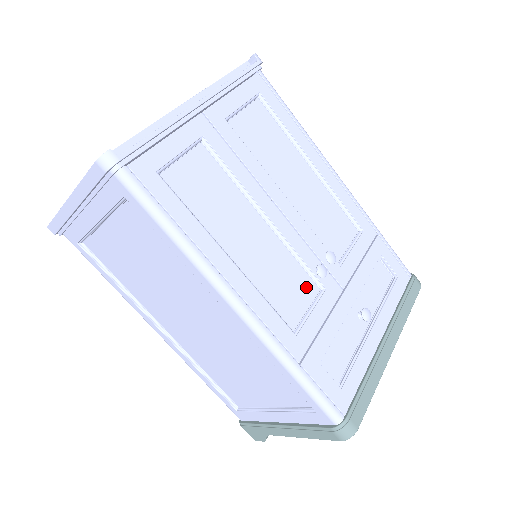
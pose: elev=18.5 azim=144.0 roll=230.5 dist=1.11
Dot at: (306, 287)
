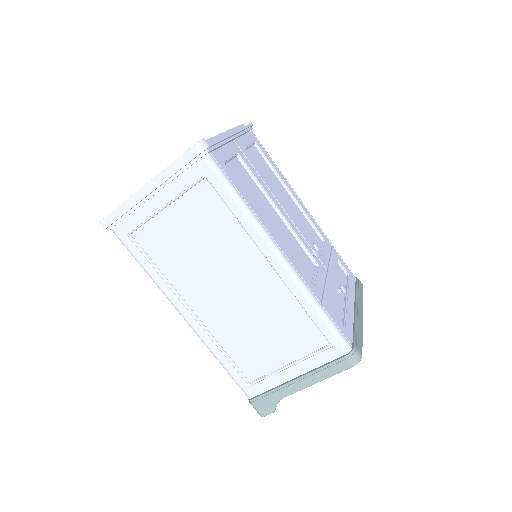
Dot at: (308, 261)
